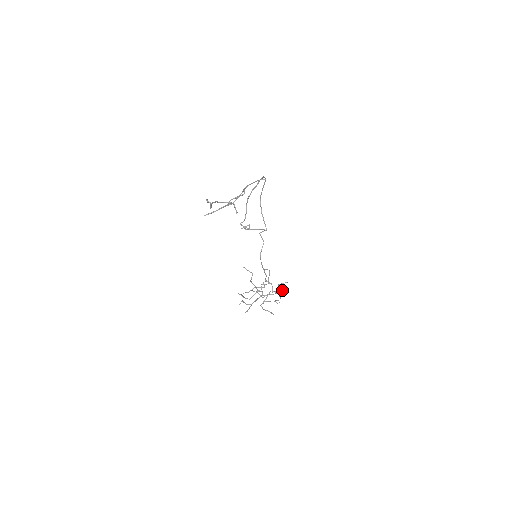
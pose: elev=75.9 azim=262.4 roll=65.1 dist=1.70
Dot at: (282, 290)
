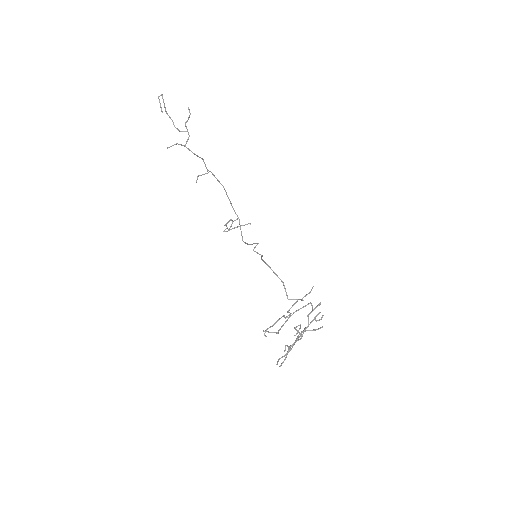
Dot at: (317, 305)
